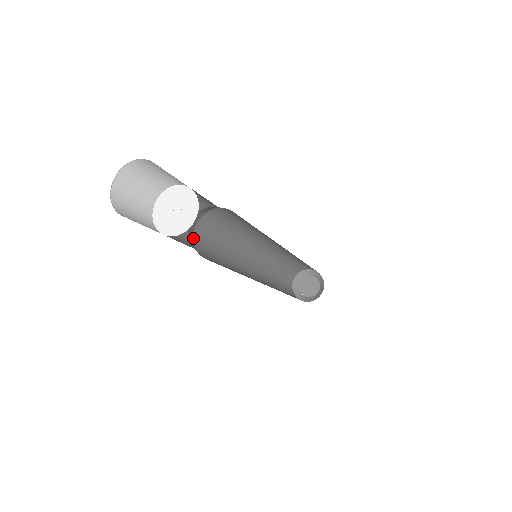
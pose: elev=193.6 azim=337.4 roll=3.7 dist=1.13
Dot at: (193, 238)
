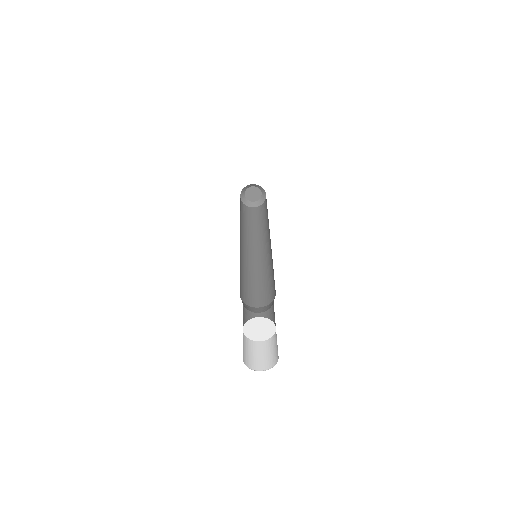
Dot at: (242, 300)
